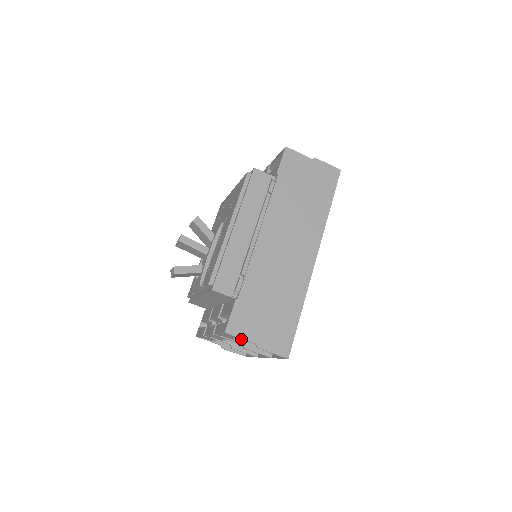
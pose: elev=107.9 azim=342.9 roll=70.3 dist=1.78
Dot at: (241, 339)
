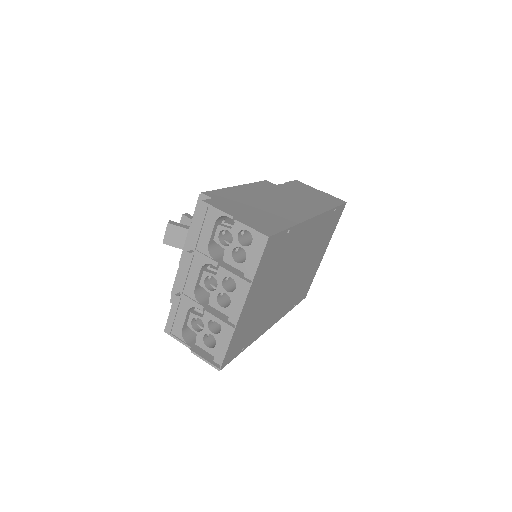
Dot at: (218, 260)
